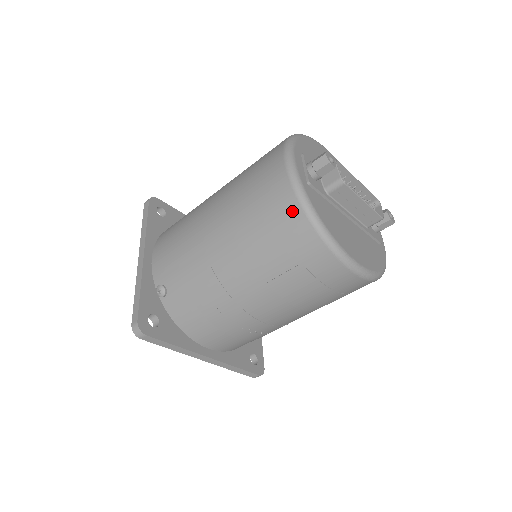
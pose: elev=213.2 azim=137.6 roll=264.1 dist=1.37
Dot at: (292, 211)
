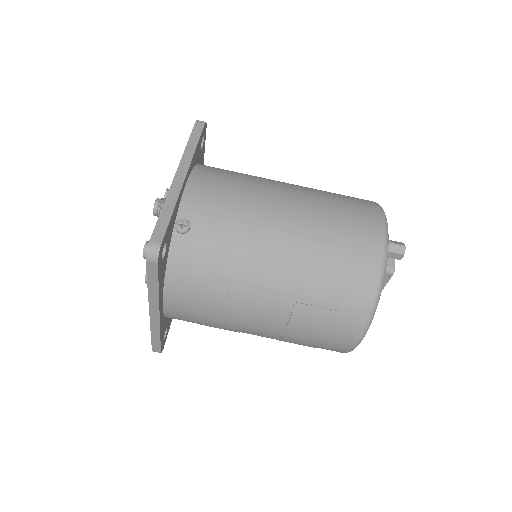
Dot at: (370, 270)
